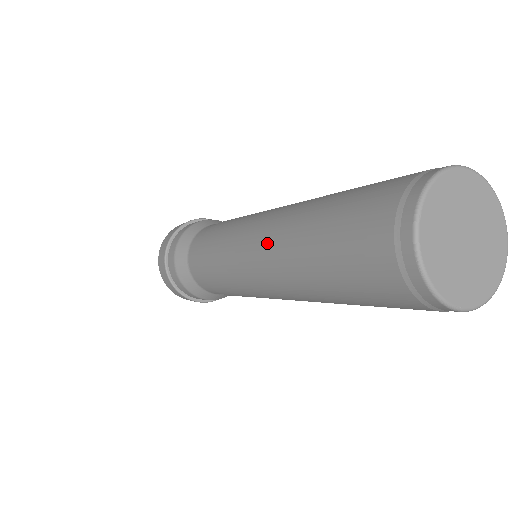
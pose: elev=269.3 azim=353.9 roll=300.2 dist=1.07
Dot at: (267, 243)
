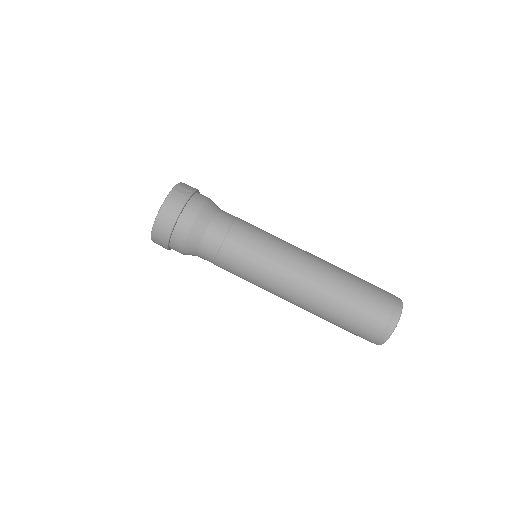
Dot at: (308, 288)
